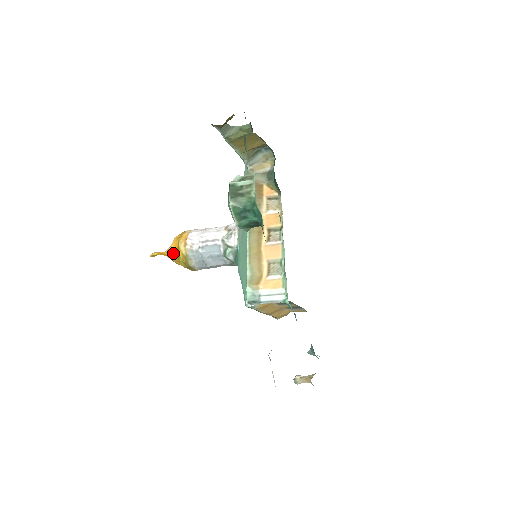
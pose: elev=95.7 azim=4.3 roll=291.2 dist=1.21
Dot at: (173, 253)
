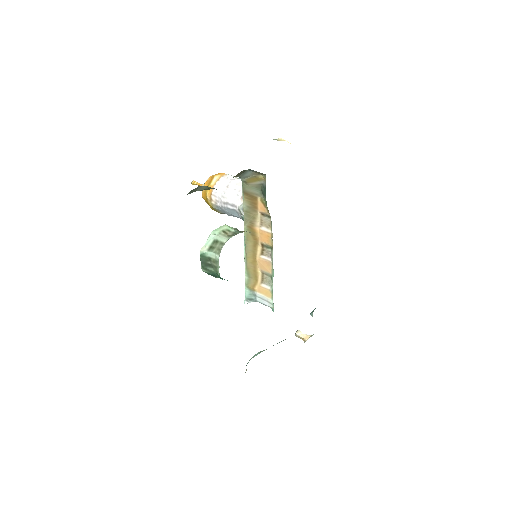
Dot at: (204, 199)
